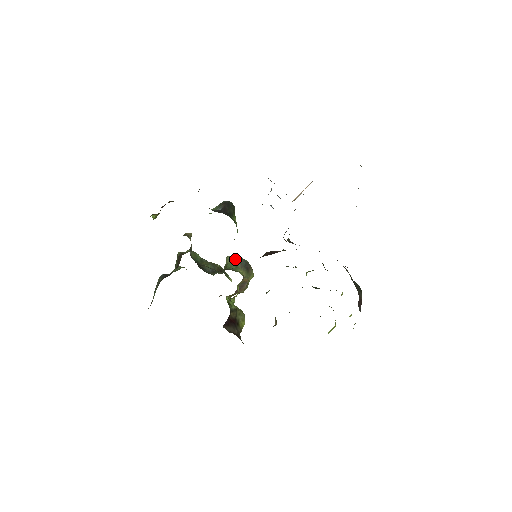
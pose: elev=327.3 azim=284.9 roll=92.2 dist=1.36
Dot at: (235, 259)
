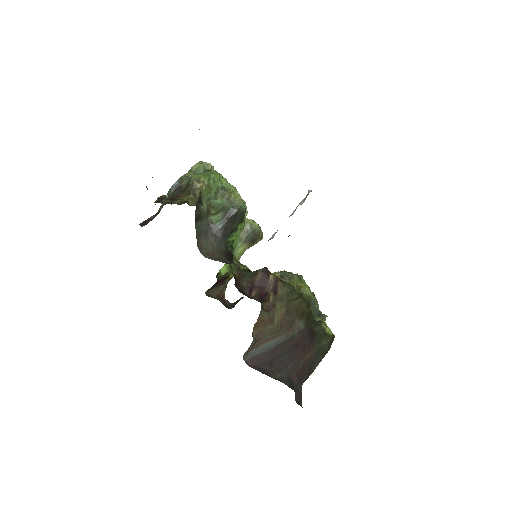
Dot at: (243, 228)
